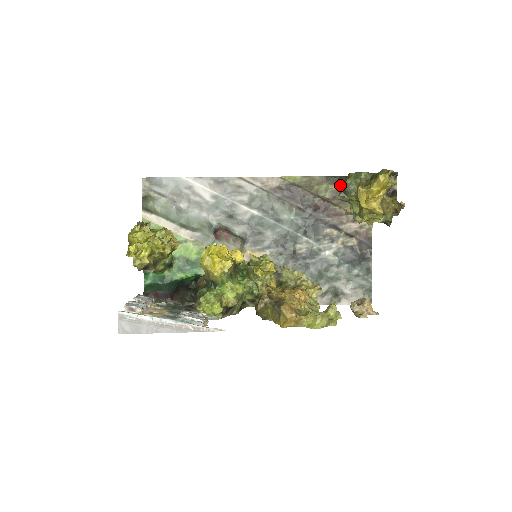
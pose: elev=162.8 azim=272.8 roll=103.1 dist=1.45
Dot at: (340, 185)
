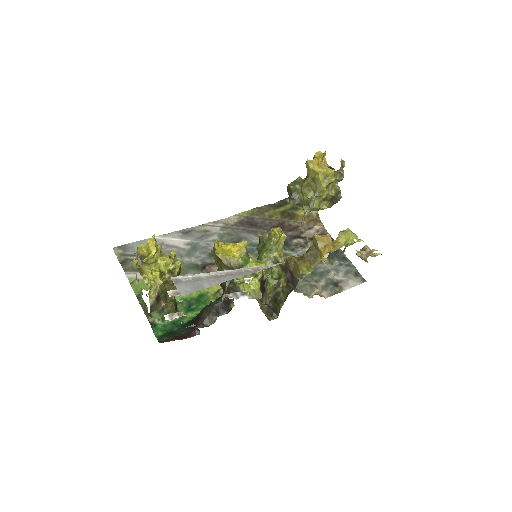
Dot at: (283, 207)
